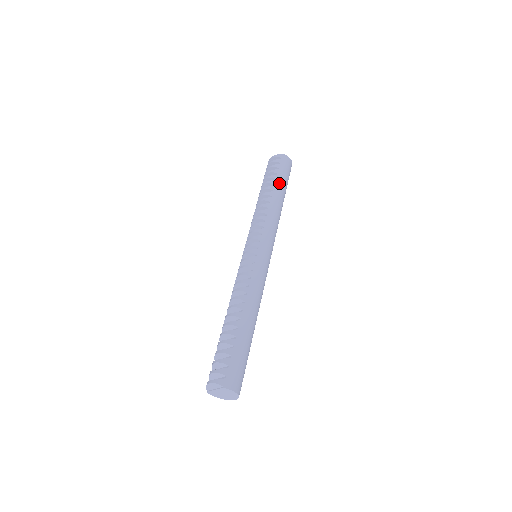
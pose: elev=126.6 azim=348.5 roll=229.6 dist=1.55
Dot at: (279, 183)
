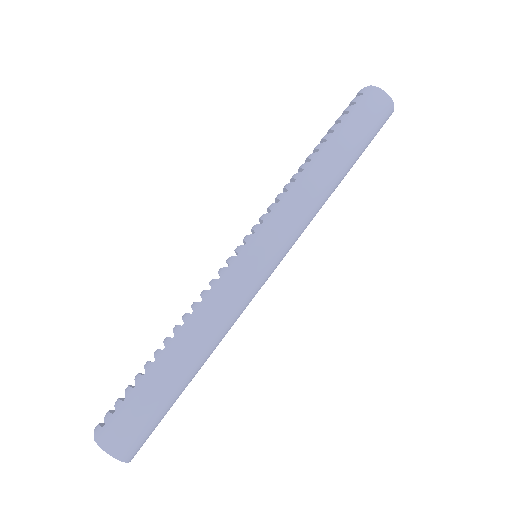
Dot at: (336, 136)
